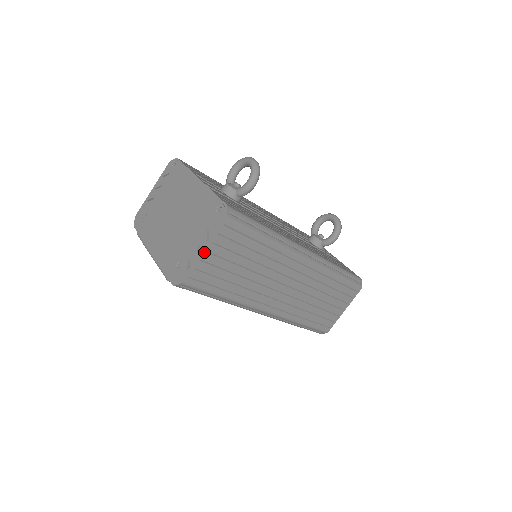
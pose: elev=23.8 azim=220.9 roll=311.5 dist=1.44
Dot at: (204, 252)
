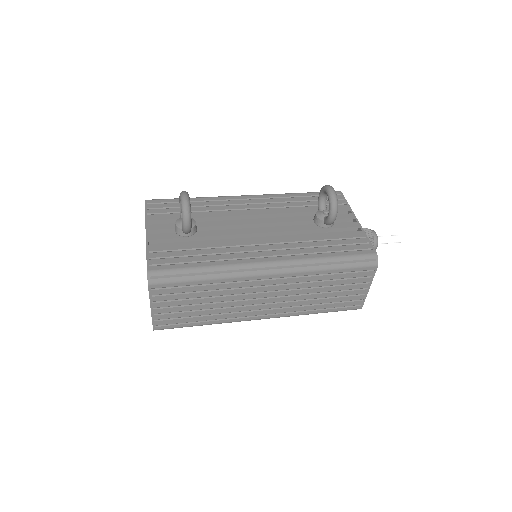
Dot at: (152, 309)
